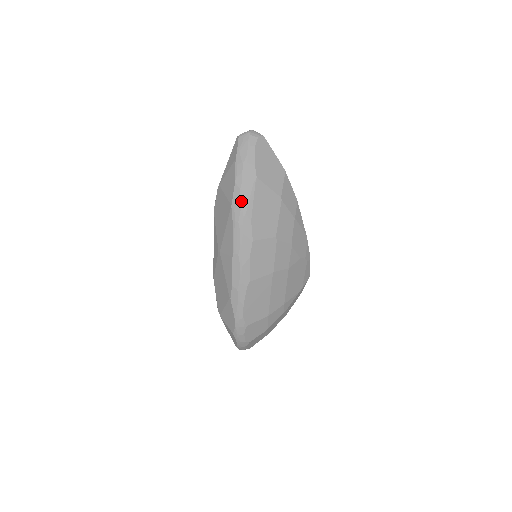
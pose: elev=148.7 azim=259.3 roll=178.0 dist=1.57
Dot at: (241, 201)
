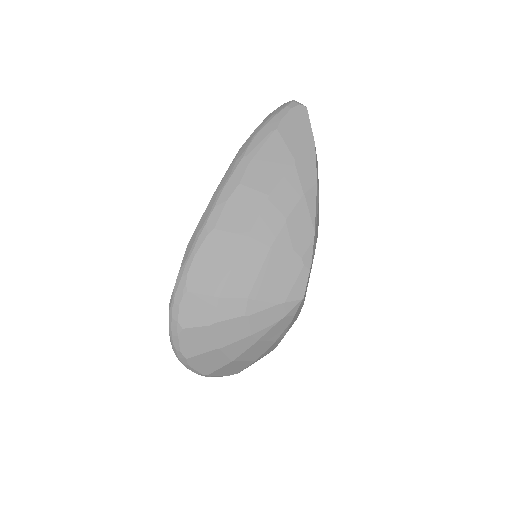
Dot at: (249, 144)
